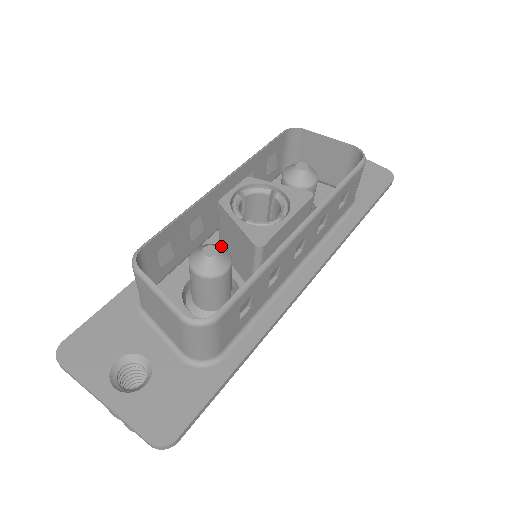
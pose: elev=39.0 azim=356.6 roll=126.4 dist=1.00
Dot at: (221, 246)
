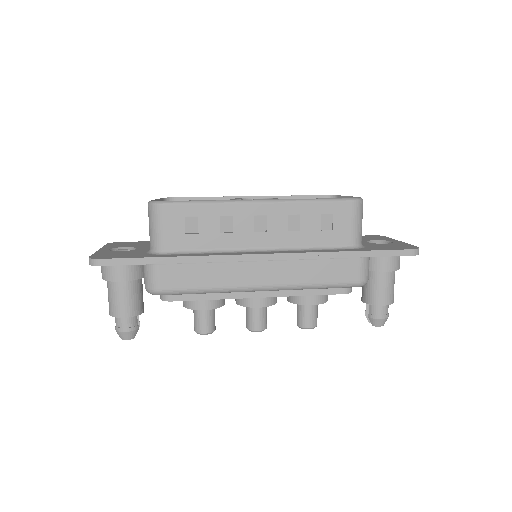
Dot at: occluded
